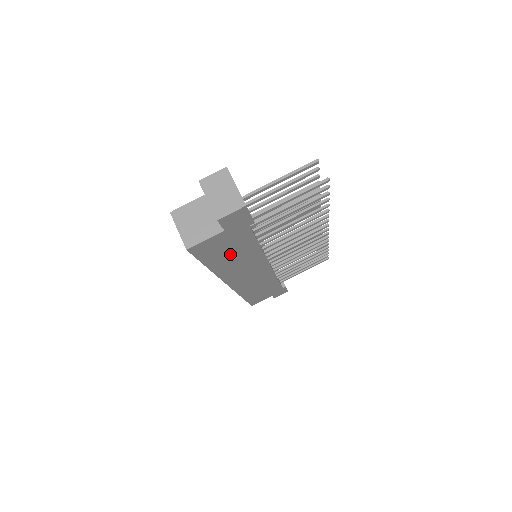
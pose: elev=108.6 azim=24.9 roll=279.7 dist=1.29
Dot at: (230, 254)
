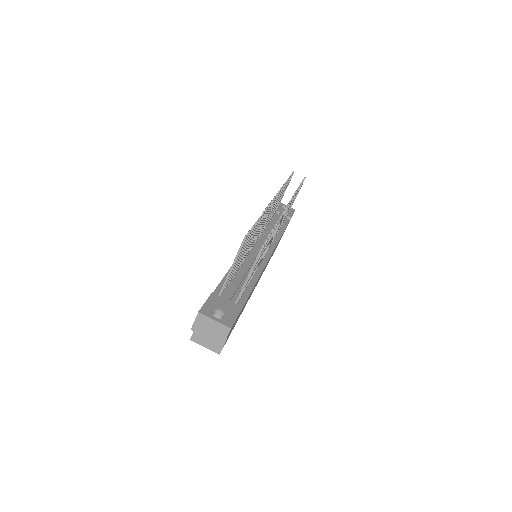
Dot at: occluded
